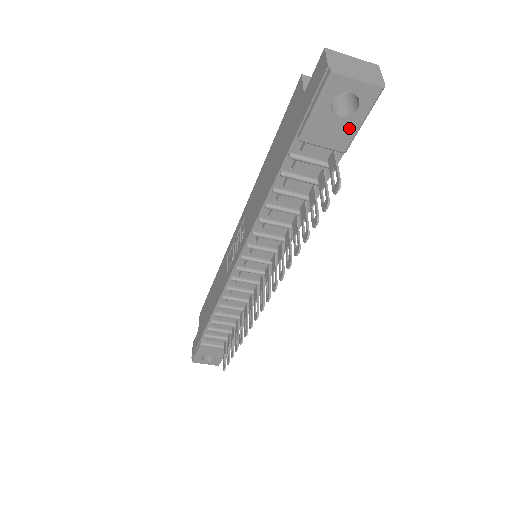
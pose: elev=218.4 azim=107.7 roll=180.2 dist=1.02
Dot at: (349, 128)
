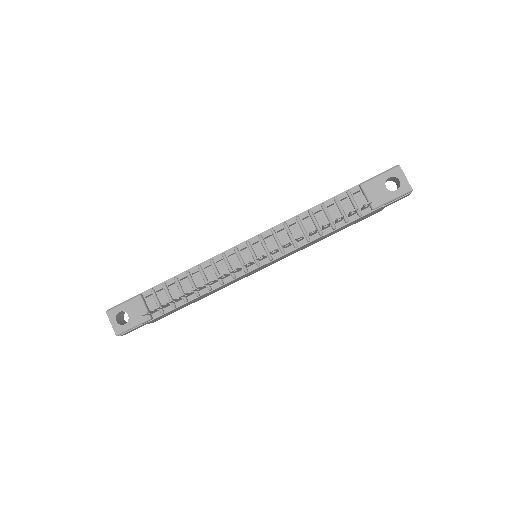
Dot at: (385, 197)
